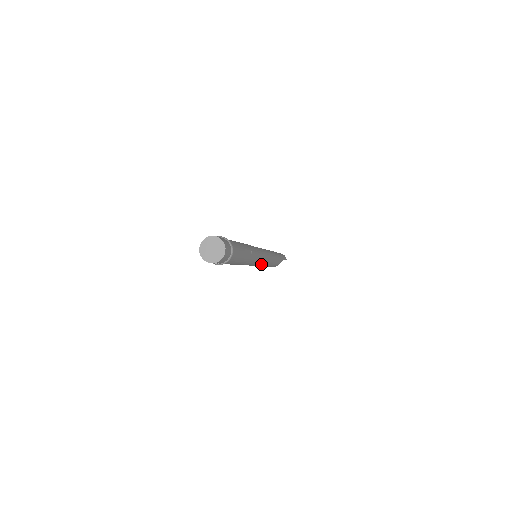
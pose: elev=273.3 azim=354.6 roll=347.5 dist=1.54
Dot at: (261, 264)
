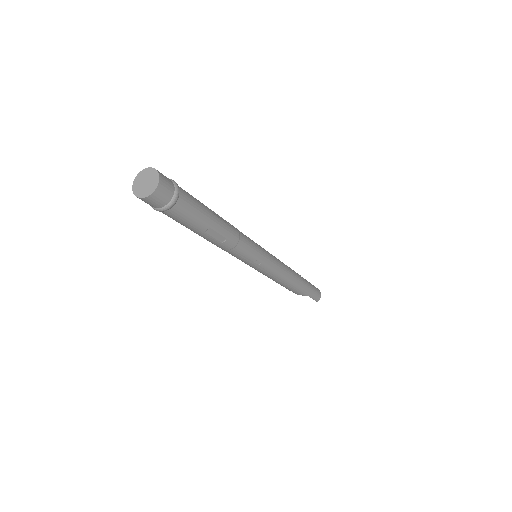
Dot at: occluded
